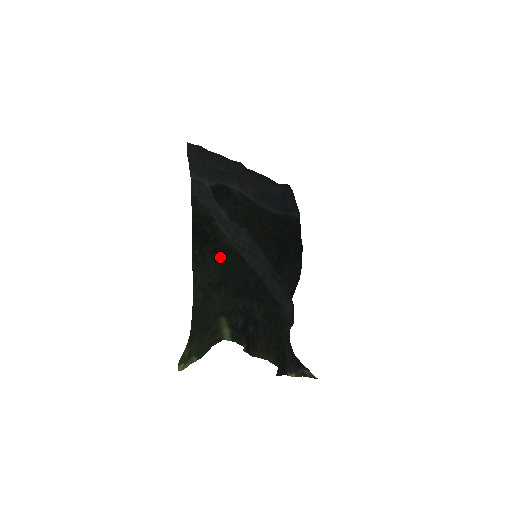
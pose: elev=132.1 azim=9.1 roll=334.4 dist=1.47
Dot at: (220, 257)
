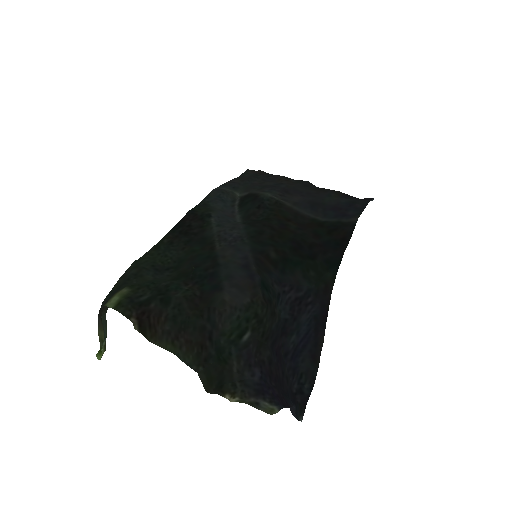
Dot at: (190, 246)
